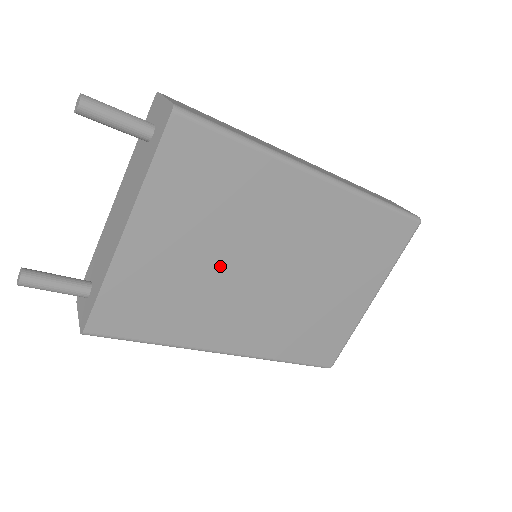
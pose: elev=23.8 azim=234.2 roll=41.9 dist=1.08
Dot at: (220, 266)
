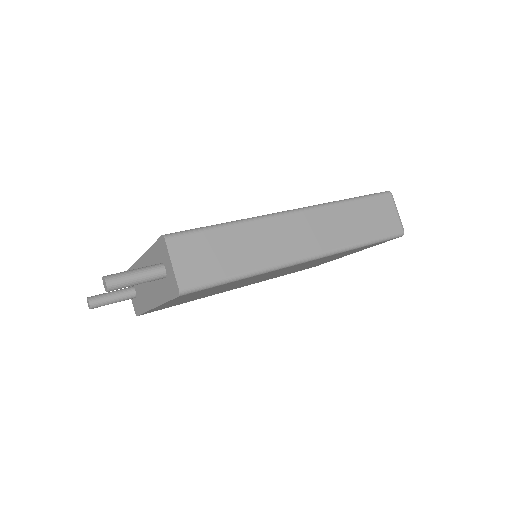
Dot at: occluded
